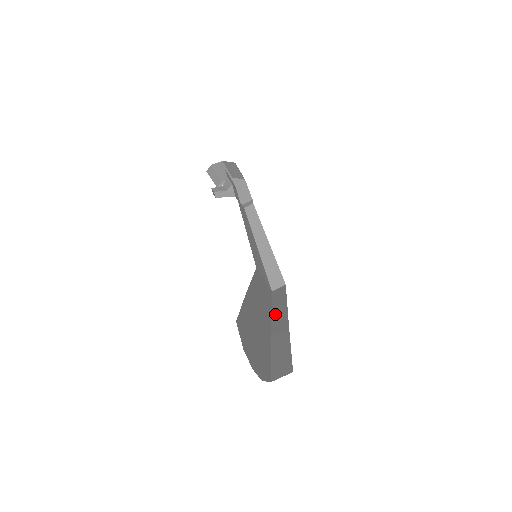
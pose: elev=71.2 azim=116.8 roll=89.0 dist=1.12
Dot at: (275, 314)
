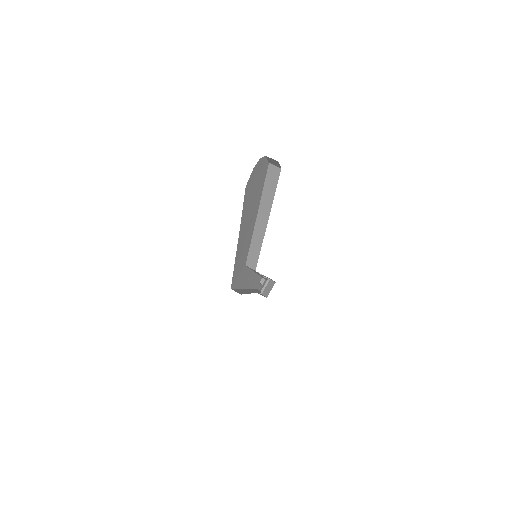
Dot at: occluded
